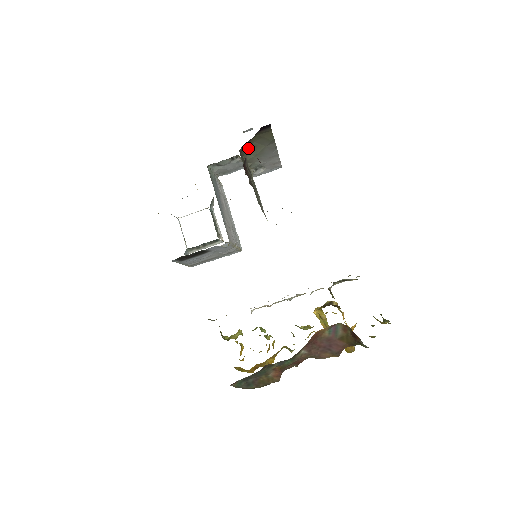
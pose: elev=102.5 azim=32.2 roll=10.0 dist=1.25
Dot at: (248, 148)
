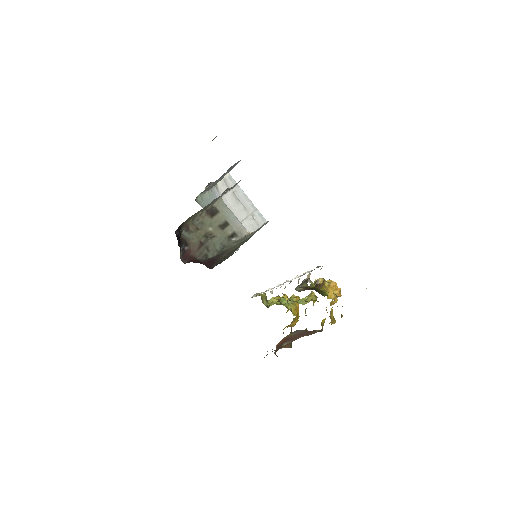
Dot at: (192, 216)
